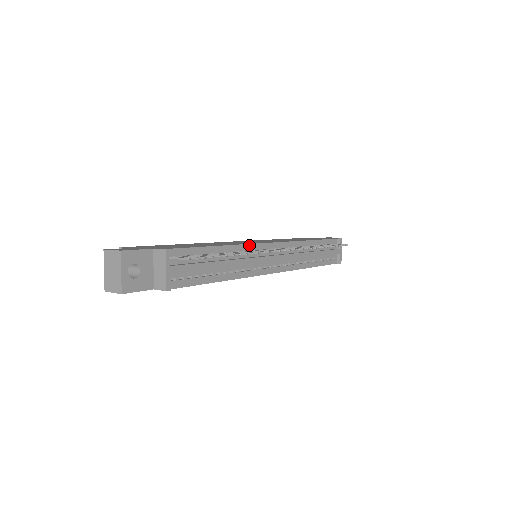
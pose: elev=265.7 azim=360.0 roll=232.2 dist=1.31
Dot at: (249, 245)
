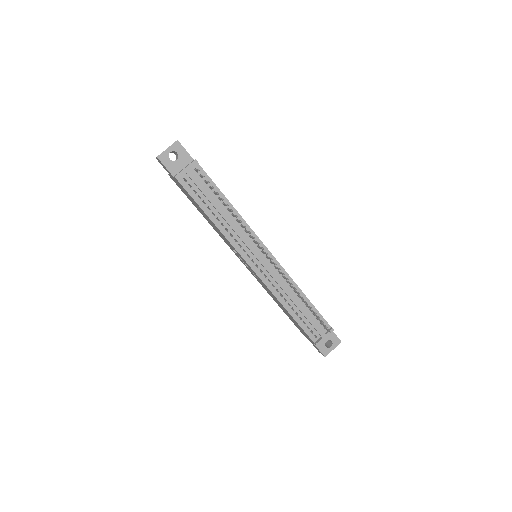
Dot at: (250, 229)
